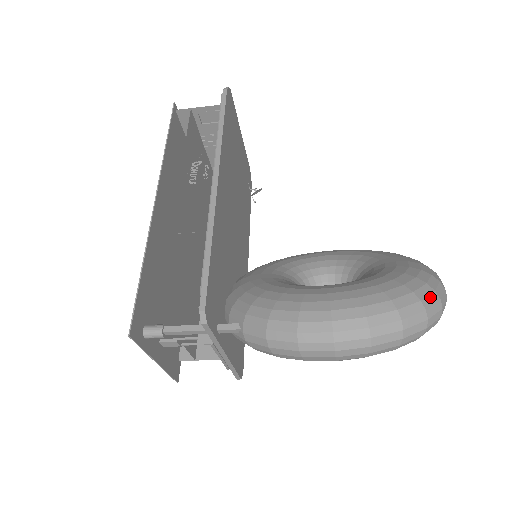
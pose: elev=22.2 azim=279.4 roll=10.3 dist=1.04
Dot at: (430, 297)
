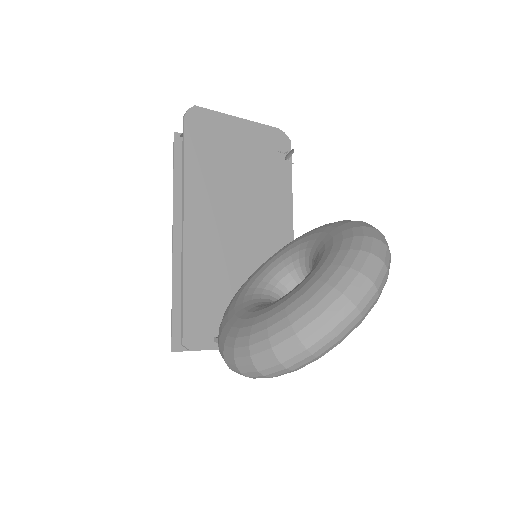
Dot at: (311, 325)
